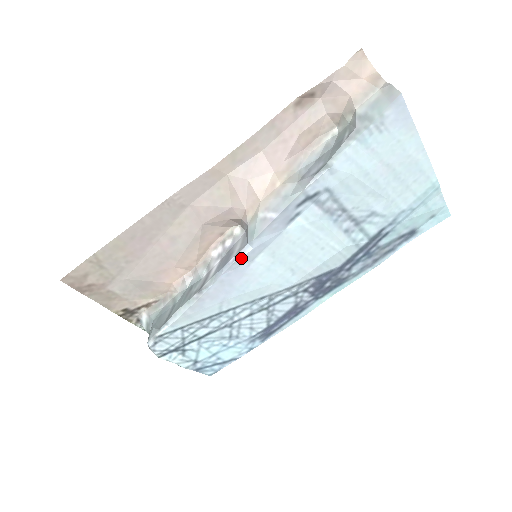
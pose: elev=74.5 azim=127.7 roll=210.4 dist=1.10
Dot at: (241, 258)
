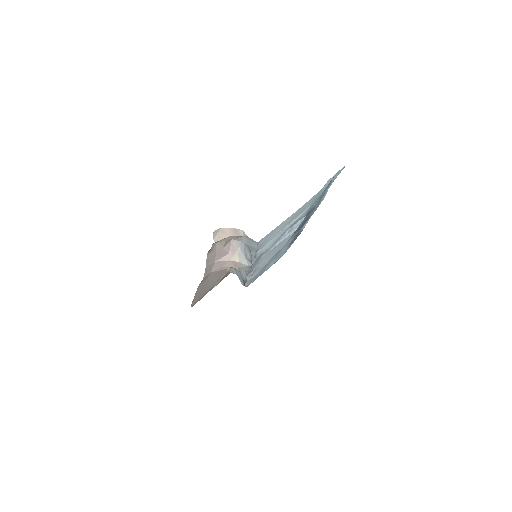
Dot at: occluded
